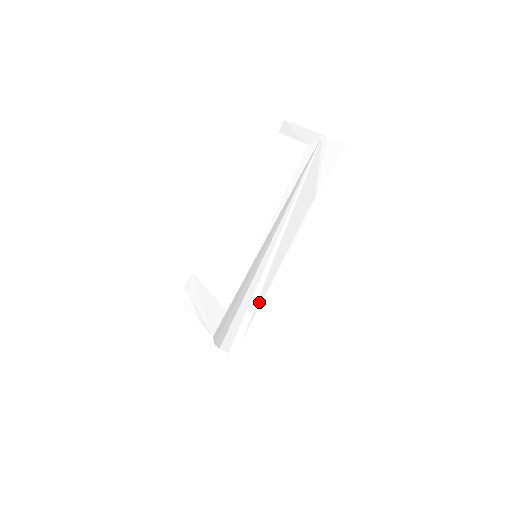
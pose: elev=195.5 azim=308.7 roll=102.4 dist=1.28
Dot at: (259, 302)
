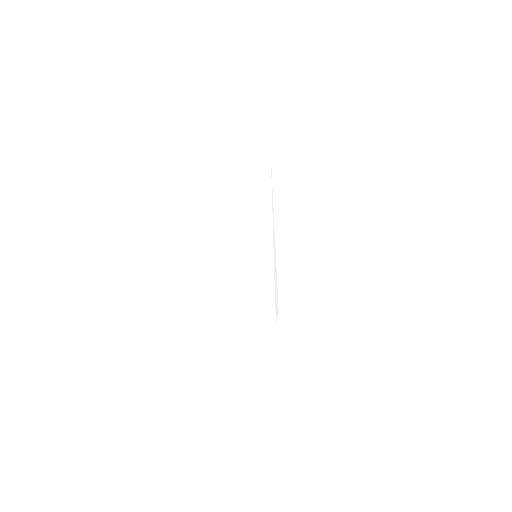
Dot at: (280, 284)
